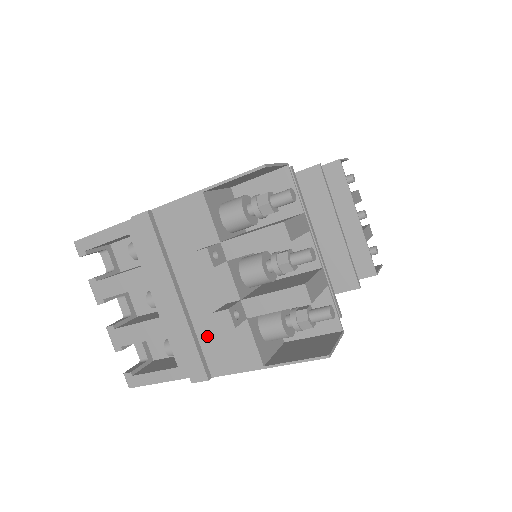
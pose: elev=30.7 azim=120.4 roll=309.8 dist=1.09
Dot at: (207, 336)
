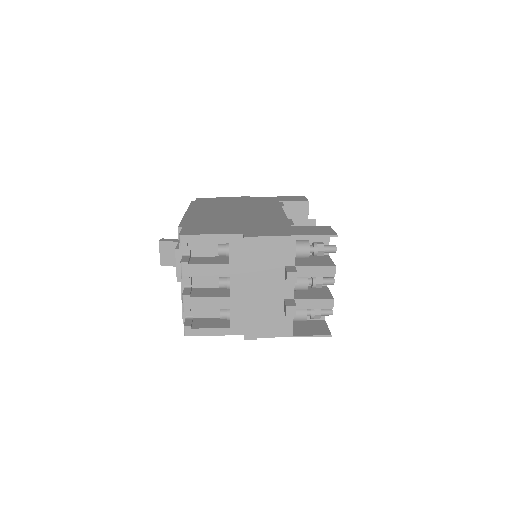
Dot at: (264, 314)
